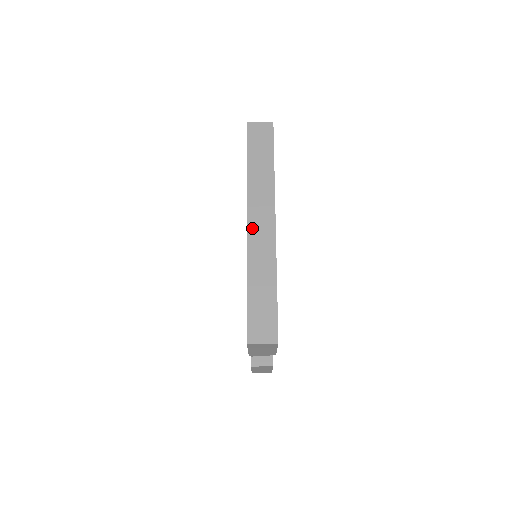
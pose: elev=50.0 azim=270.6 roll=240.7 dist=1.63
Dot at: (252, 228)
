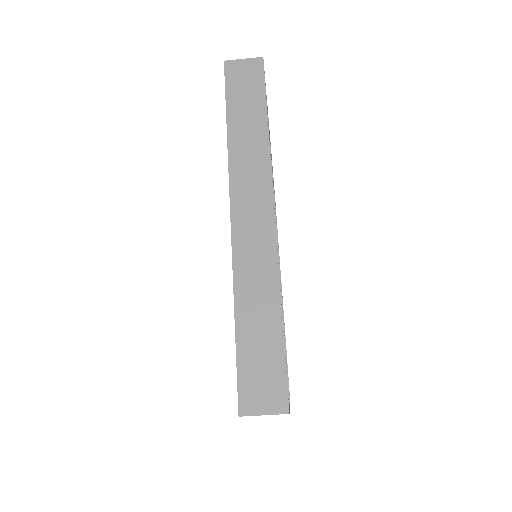
Dot at: (238, 225)
